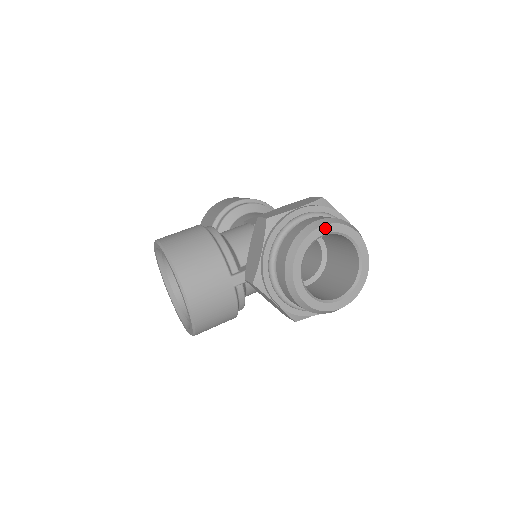
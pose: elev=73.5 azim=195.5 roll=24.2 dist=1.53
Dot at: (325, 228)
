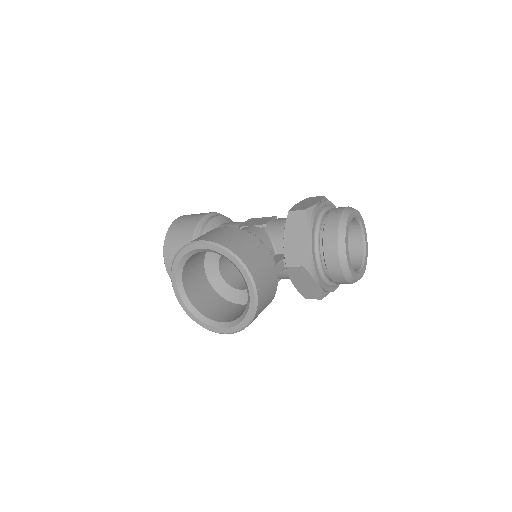
Dot at: (353, 213)
